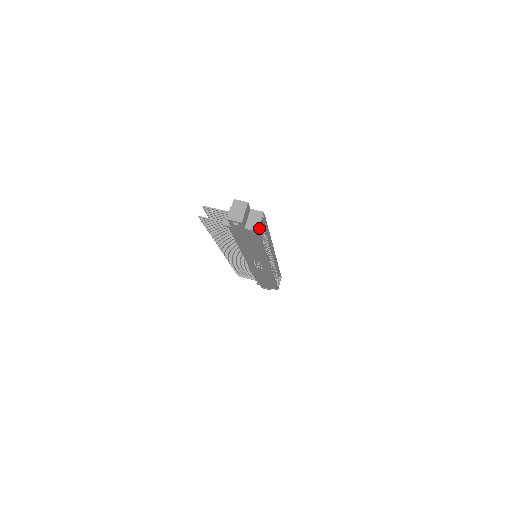
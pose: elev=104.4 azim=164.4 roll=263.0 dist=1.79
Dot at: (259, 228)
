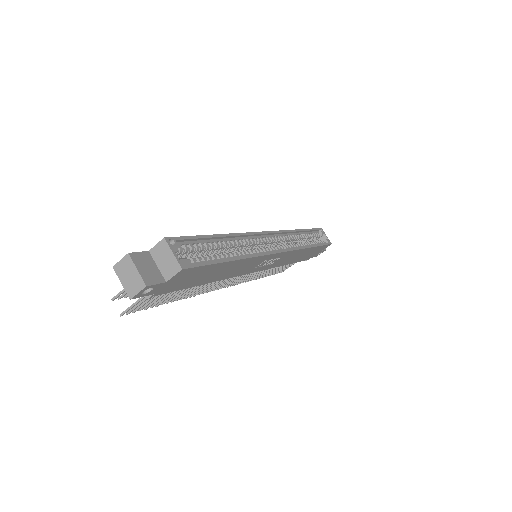
Dot at: (179, 263)
